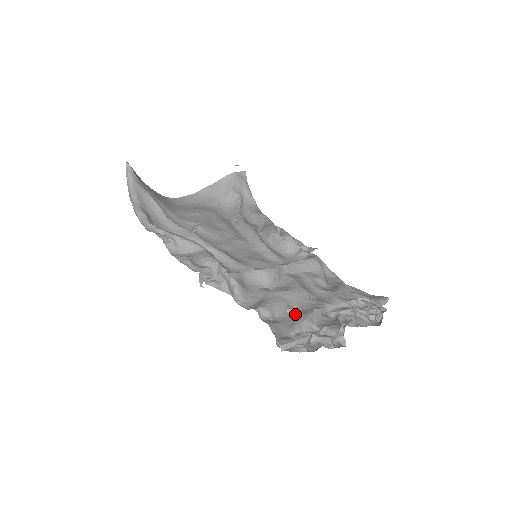
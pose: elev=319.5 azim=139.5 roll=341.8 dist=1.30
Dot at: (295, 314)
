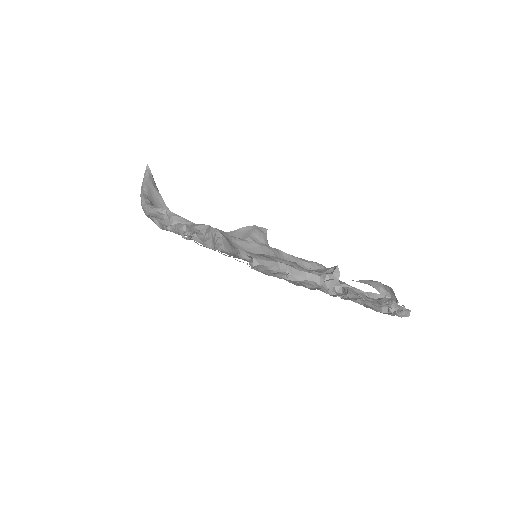
Dot at: occluded
